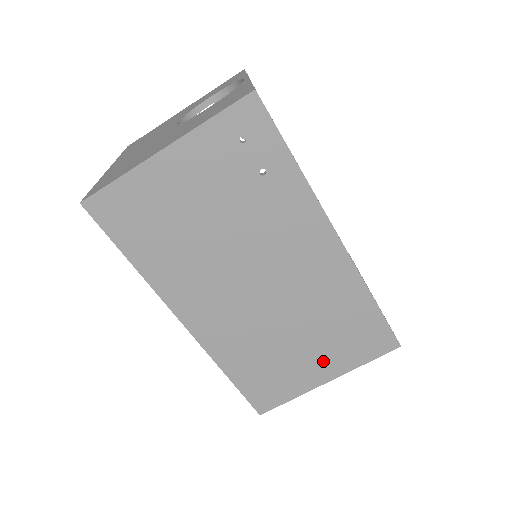
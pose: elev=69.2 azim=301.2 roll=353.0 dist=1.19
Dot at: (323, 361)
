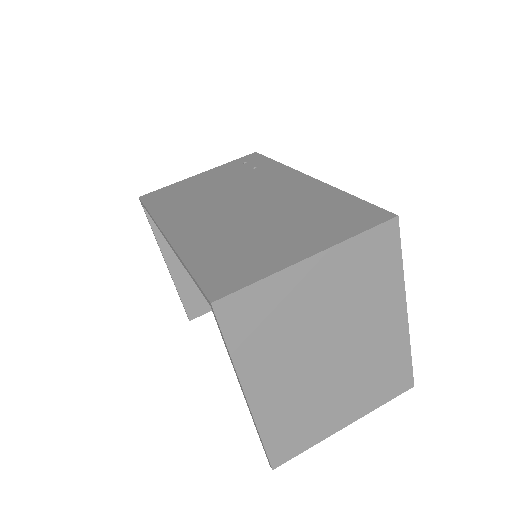
Dot at: (301, 240)
